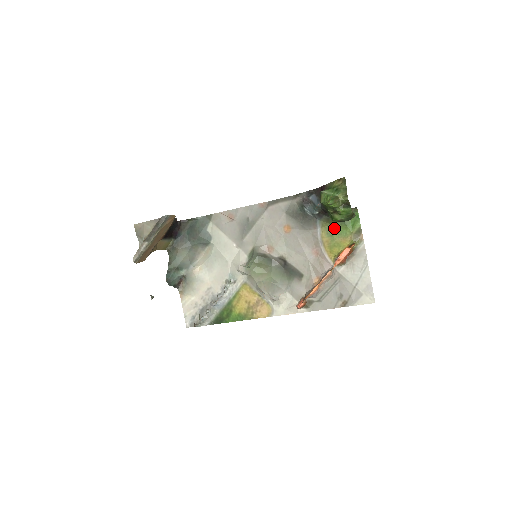
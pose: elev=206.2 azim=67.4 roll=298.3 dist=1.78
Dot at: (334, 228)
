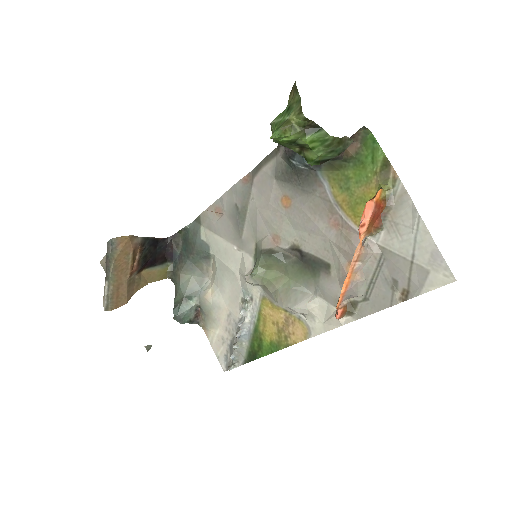
Dot at: (347, 175)
